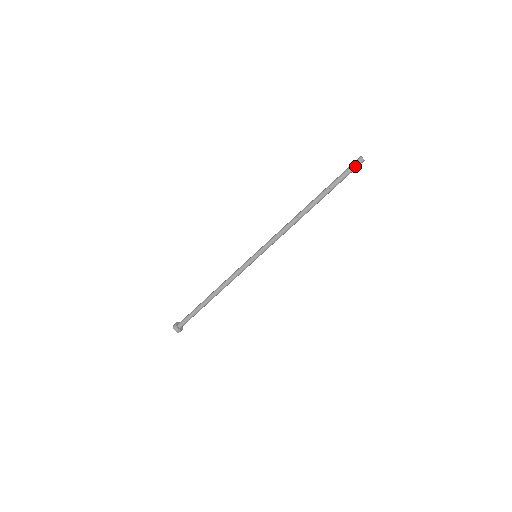
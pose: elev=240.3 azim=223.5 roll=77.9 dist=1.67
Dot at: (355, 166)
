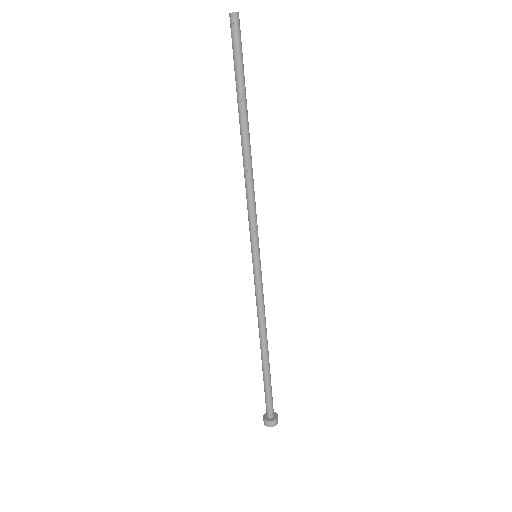
Dot at: (239, 32)
